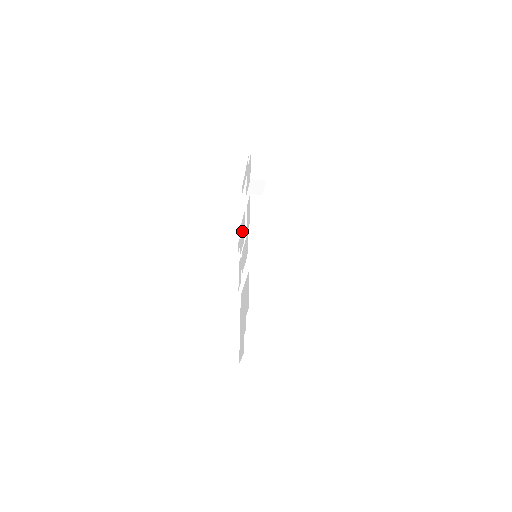
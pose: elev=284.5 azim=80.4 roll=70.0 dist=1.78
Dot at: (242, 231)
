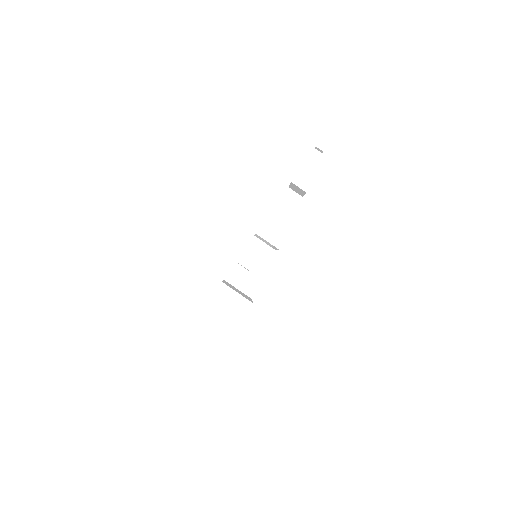
Dot at: occluded
